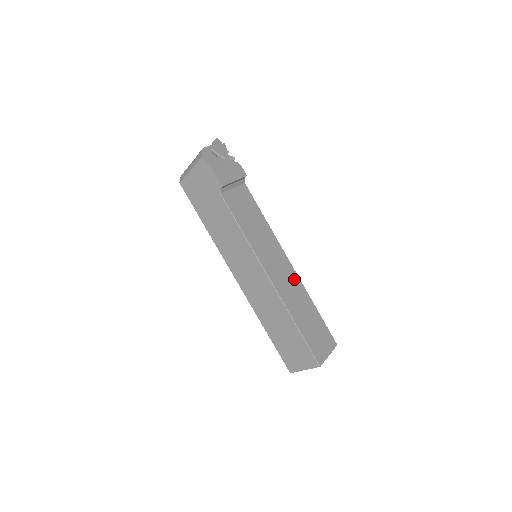
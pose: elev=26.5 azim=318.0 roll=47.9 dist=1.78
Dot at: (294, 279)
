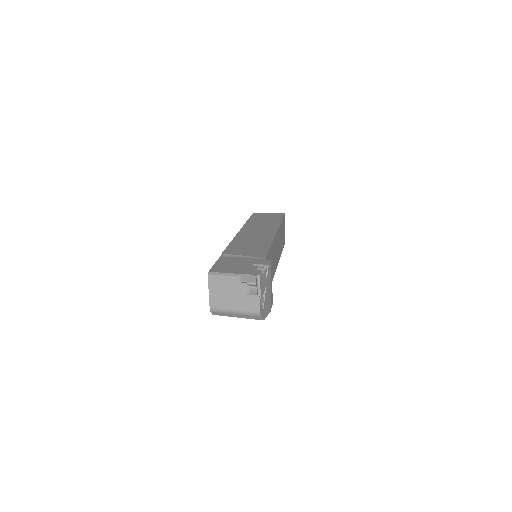
Dot at: (278, 236)
